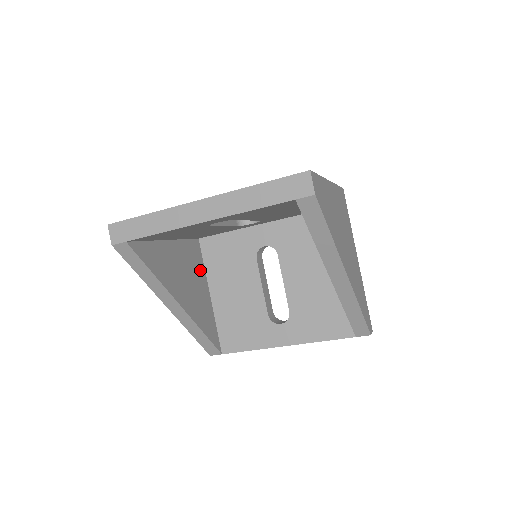
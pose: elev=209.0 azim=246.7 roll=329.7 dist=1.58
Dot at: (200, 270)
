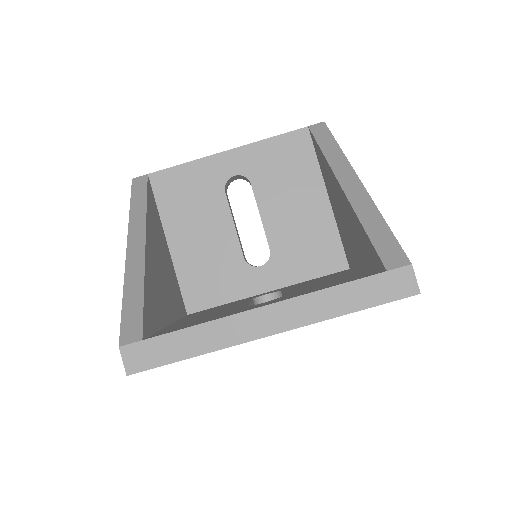
Dot at: (174, 307)
